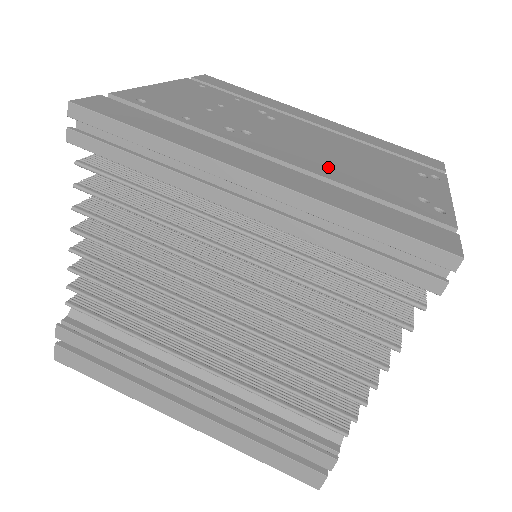
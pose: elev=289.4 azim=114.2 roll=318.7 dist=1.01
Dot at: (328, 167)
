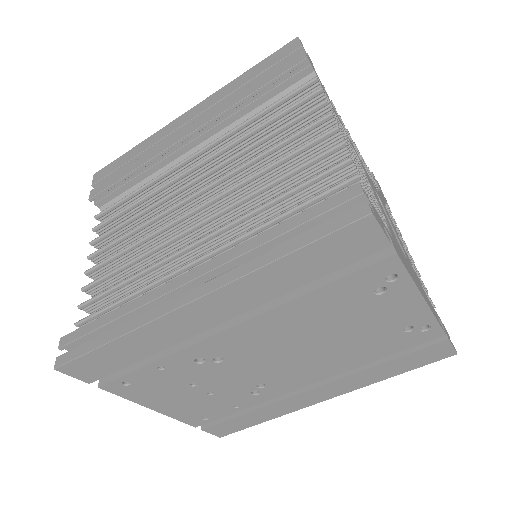
Dot at: (332, 364)
